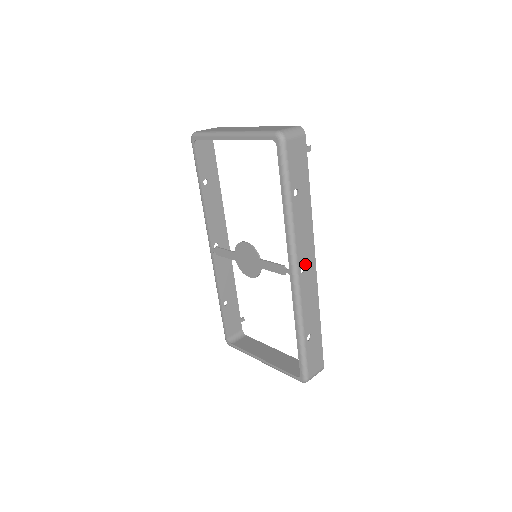
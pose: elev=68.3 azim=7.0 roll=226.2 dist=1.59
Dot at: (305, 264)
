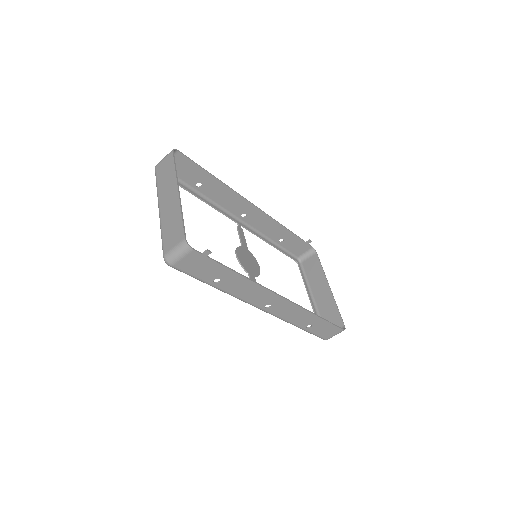
Dot at: (268, 303)
